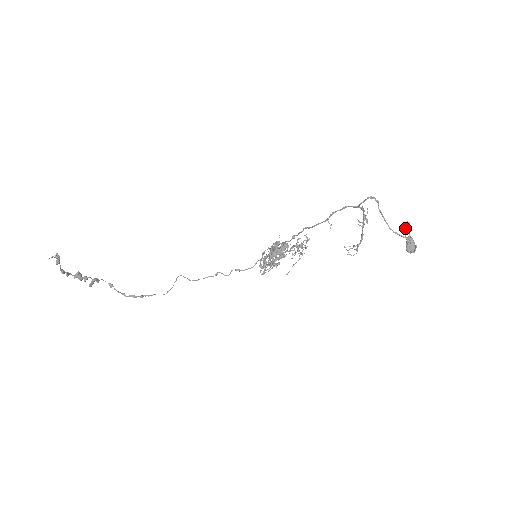
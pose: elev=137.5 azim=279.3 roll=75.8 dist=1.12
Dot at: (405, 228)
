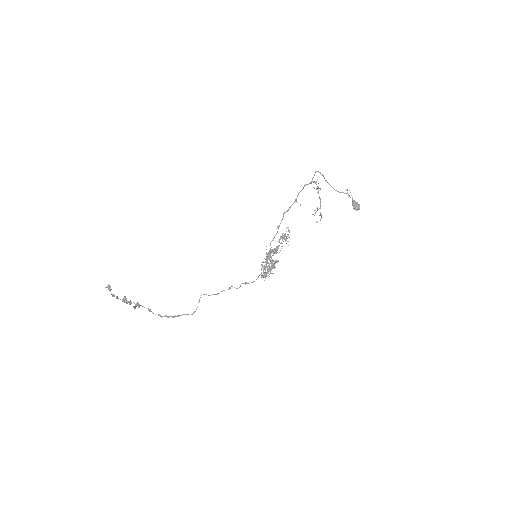
Dot at: occluded
